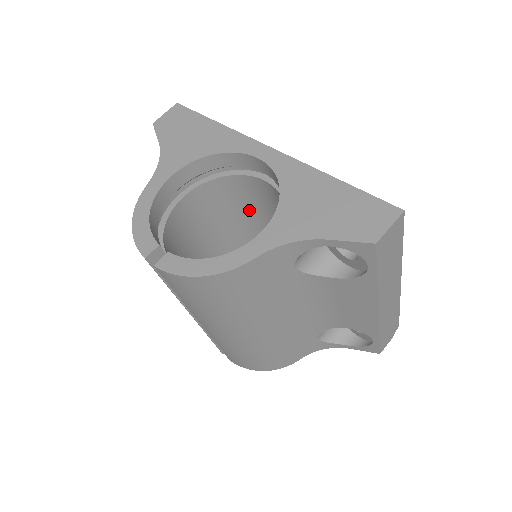
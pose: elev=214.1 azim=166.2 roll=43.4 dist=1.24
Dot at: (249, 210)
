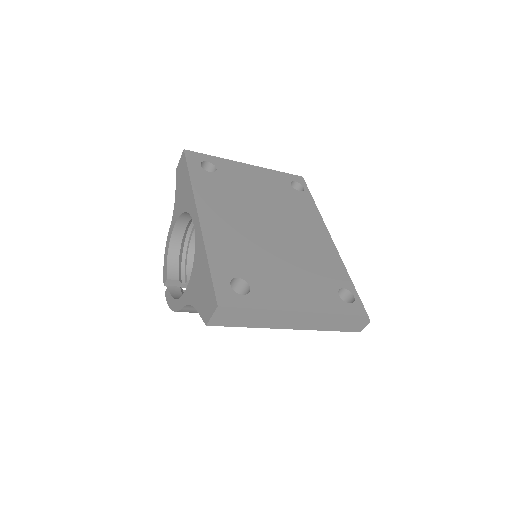
Dot at: occluded
